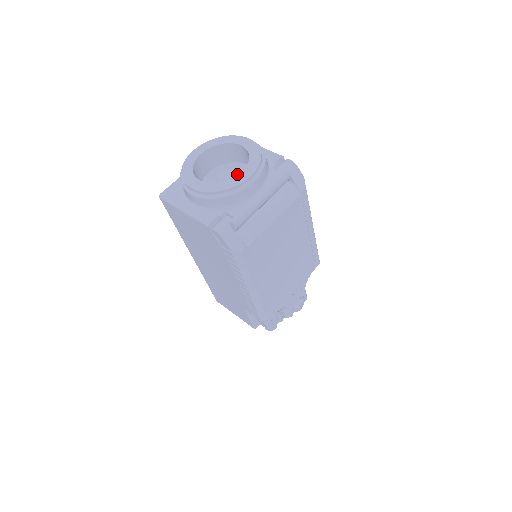
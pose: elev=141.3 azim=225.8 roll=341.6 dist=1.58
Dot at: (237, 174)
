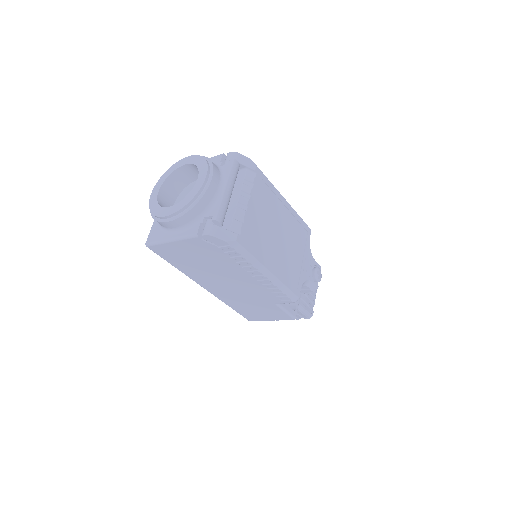
Dot at: occluded
